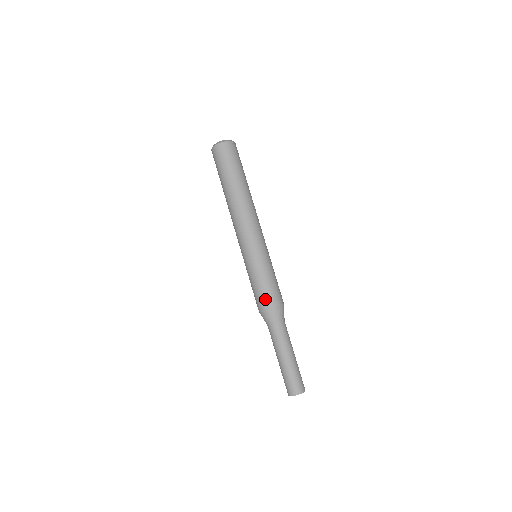
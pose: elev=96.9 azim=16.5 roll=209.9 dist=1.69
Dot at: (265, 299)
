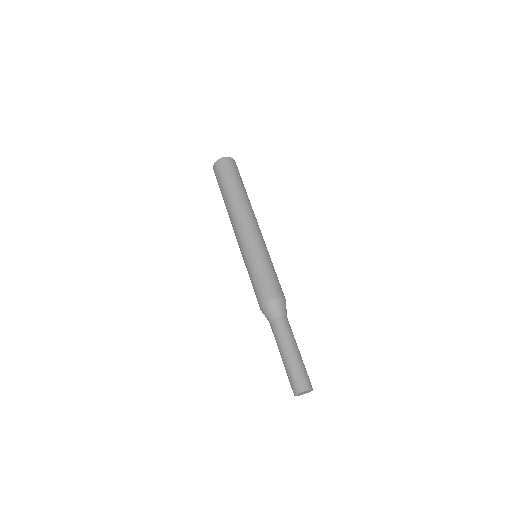
Dot at: (263, 293)
